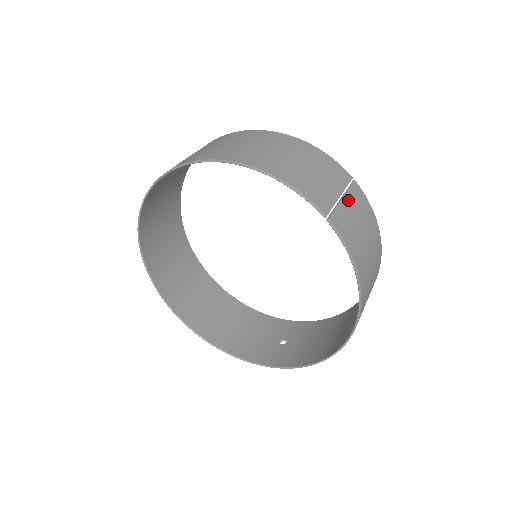
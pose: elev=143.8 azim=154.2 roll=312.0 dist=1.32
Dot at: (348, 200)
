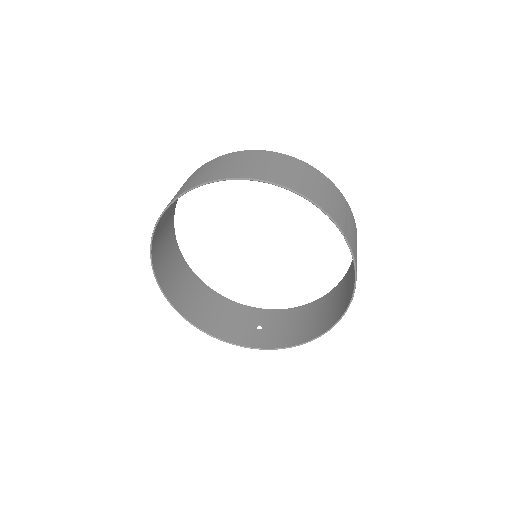
Dot at: (349, 220)
